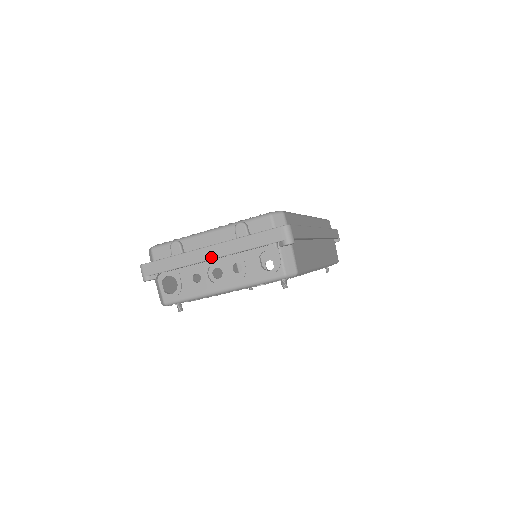
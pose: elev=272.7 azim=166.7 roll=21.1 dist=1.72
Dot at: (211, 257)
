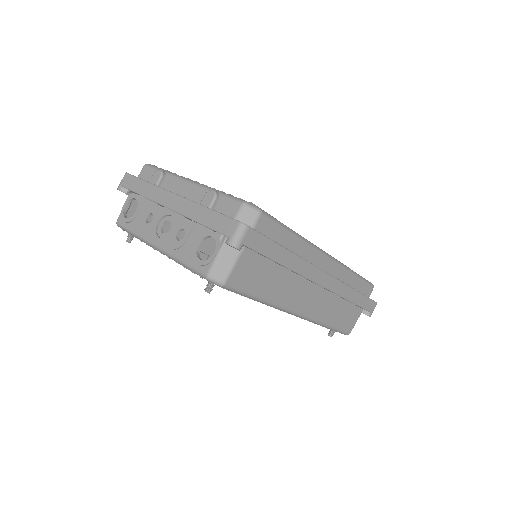
Dot at: (169, 206)
